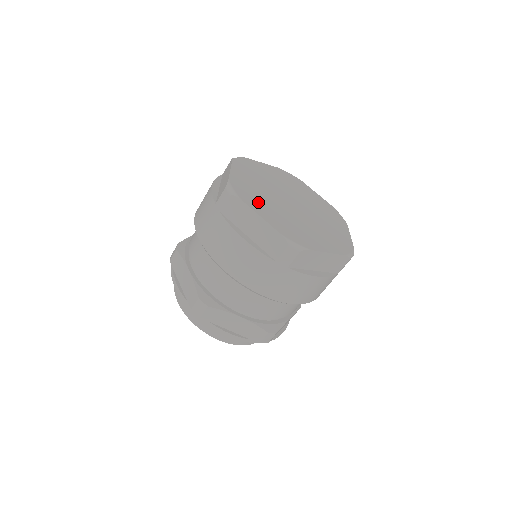
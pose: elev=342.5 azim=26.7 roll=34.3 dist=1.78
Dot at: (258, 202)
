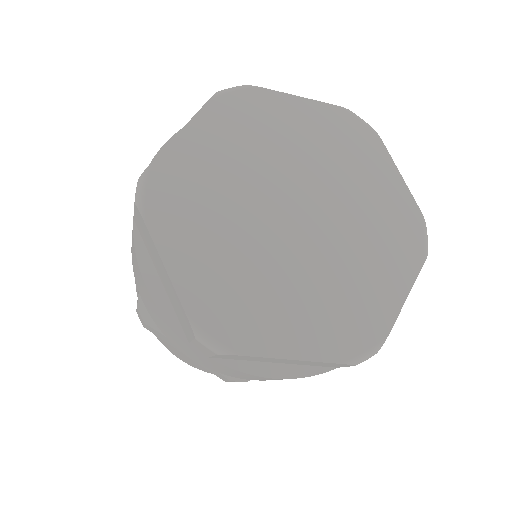
Dot at: (262, 315)
